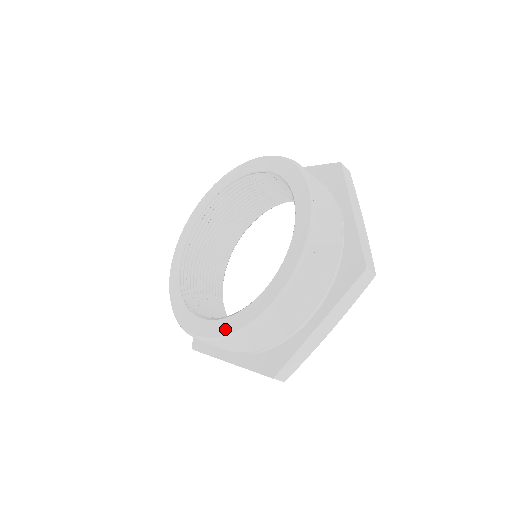
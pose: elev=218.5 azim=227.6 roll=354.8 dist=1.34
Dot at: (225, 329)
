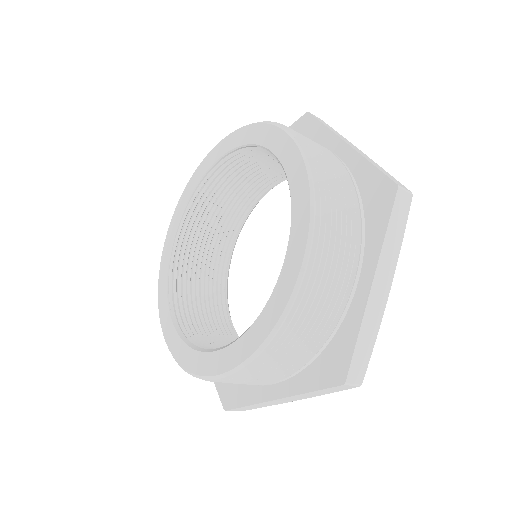
Dot at: (179, 355)
